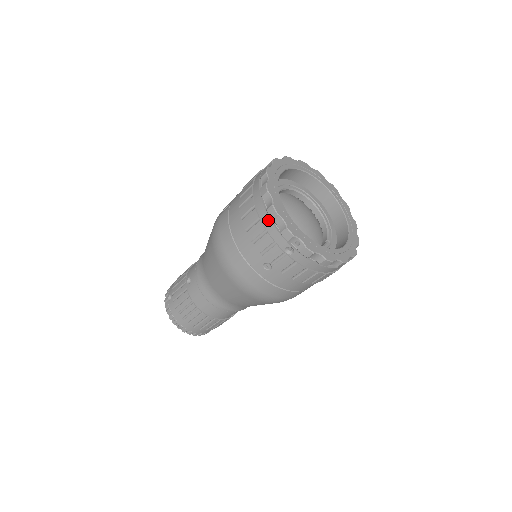
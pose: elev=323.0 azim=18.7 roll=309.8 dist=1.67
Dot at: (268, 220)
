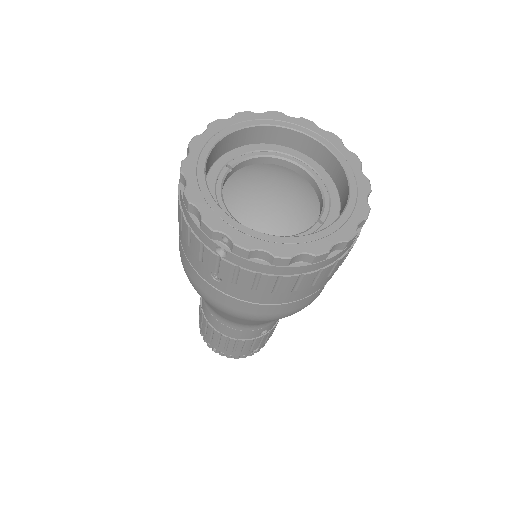
Dot at: (187, 213)
